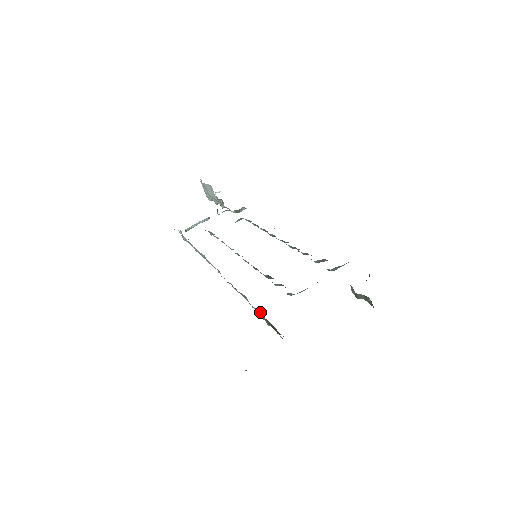
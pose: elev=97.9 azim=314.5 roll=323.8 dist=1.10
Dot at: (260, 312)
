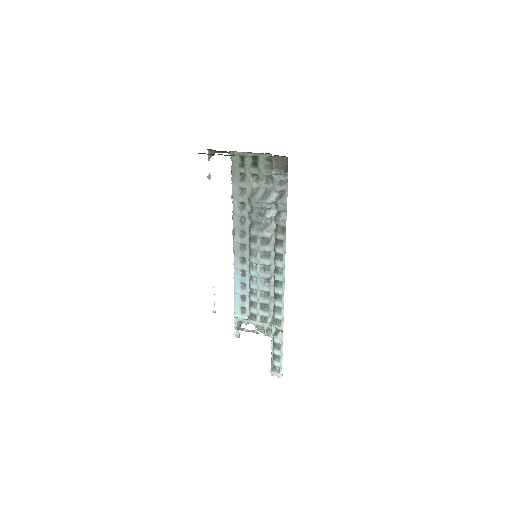
Dot at: occluded
